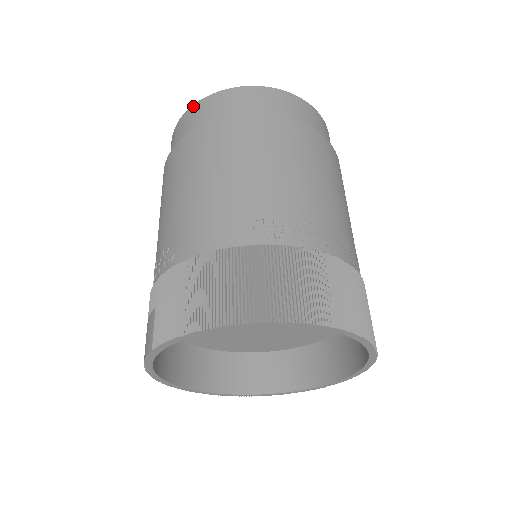
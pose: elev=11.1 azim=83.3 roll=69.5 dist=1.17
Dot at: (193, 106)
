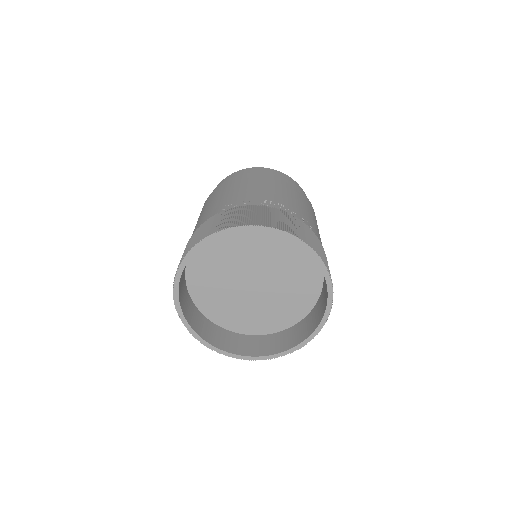
Dot at: occluded
